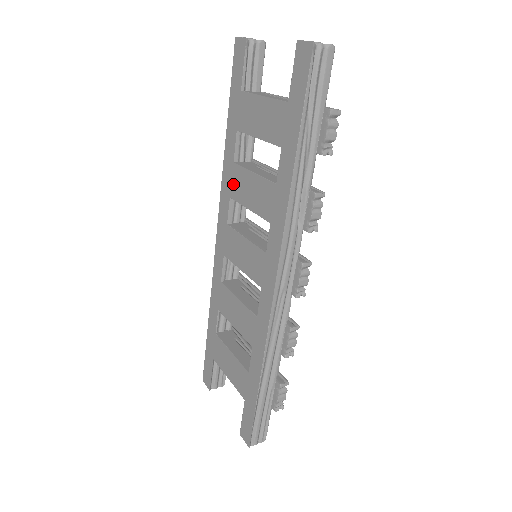
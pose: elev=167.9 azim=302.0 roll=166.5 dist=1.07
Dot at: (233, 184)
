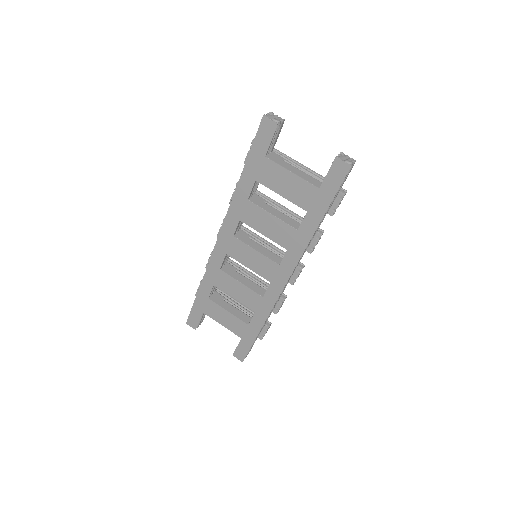
Dot at: (246, 214)
